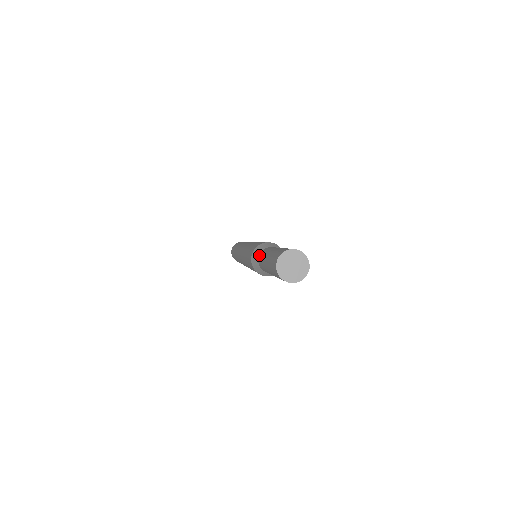
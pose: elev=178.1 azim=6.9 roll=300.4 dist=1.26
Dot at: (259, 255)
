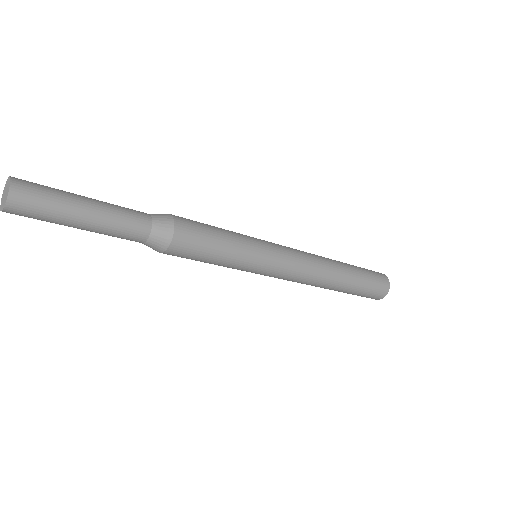
Dot at: occluded
